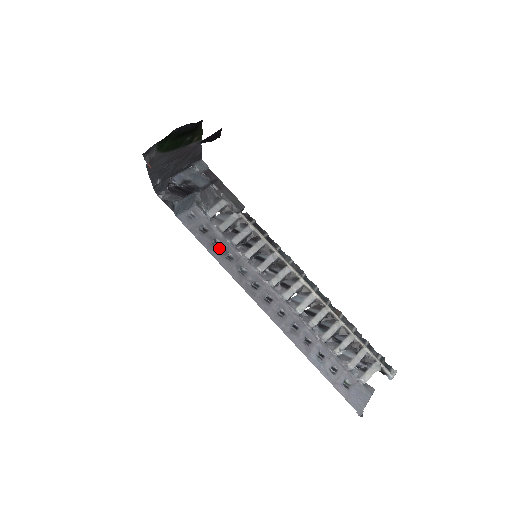
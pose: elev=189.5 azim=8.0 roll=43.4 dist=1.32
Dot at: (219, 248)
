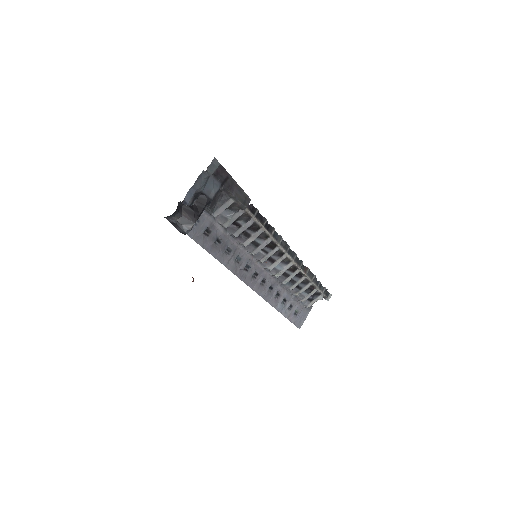
Dot at: (220, 246)
